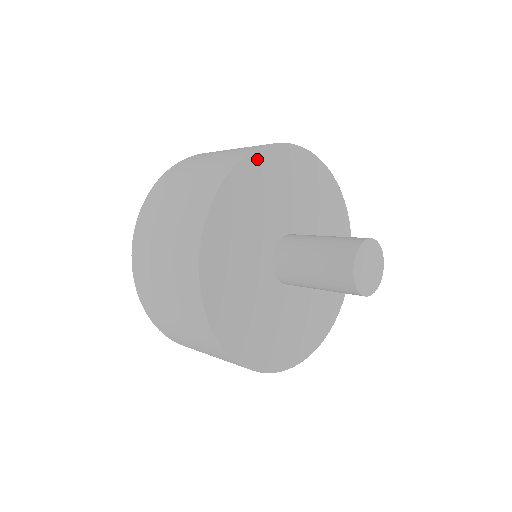
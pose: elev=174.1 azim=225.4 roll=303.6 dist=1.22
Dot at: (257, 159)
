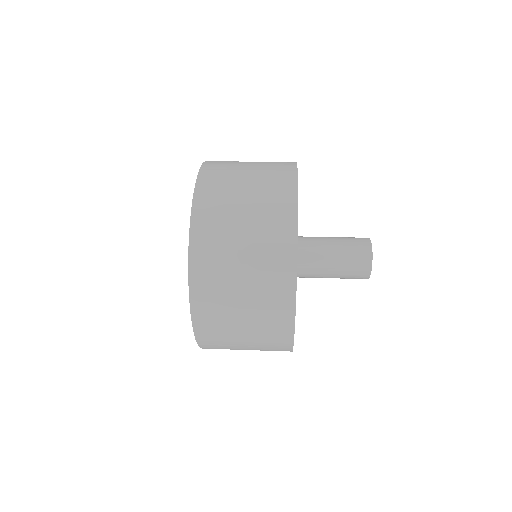
Dot at: occluded
